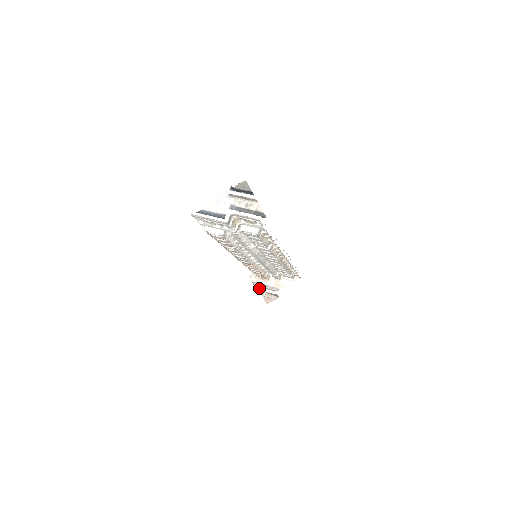
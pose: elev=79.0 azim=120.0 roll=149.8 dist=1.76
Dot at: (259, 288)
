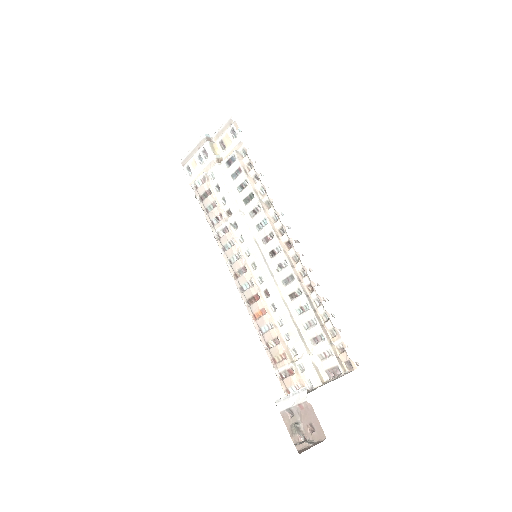
Dot at: (284, 404)
